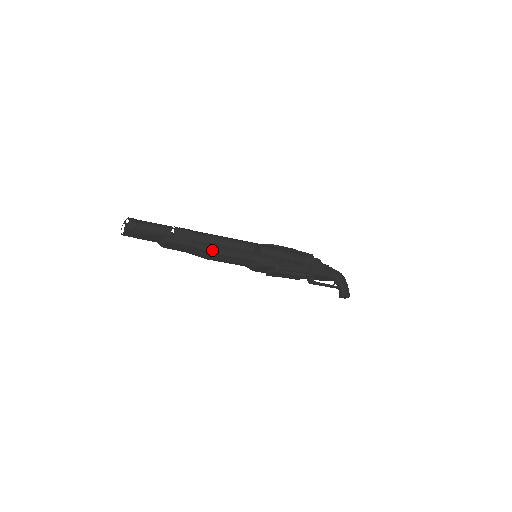
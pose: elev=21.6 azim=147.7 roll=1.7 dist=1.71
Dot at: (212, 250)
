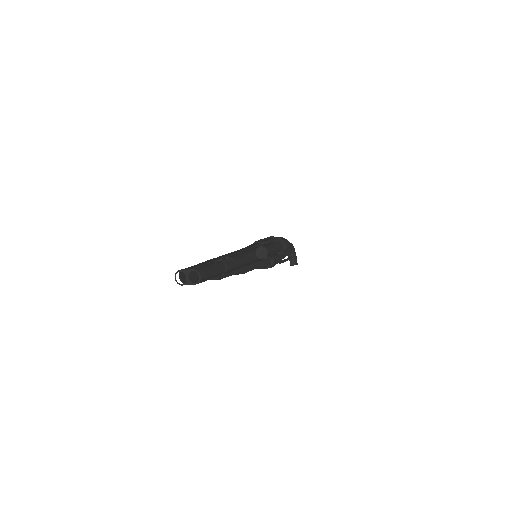
Dot at: (243, 271)
